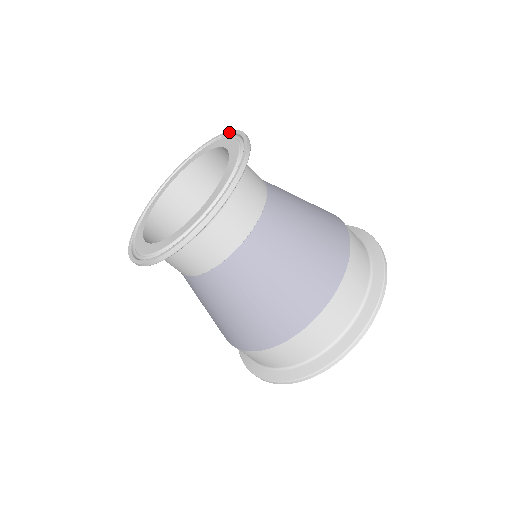
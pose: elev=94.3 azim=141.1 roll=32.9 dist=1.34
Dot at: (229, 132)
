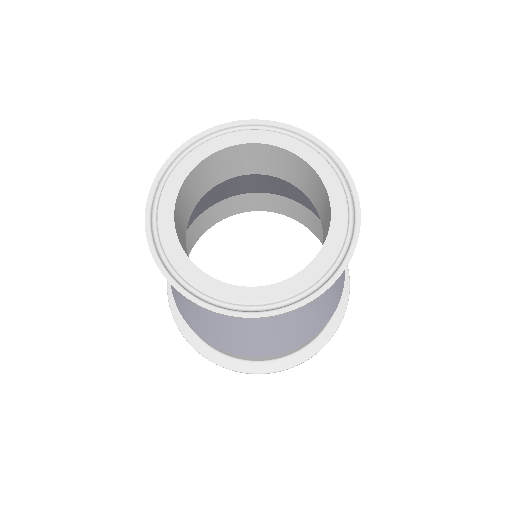
Dot at: (351, 183)
